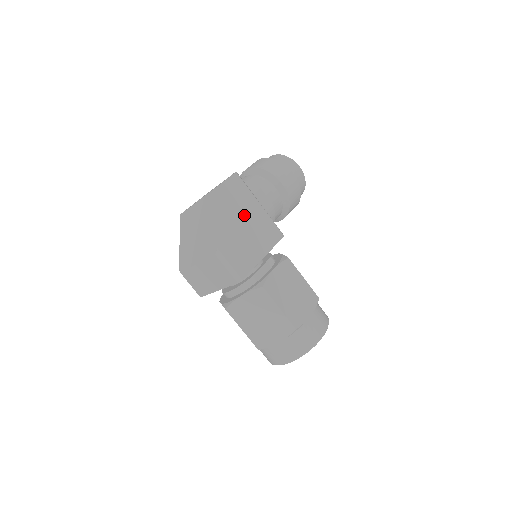
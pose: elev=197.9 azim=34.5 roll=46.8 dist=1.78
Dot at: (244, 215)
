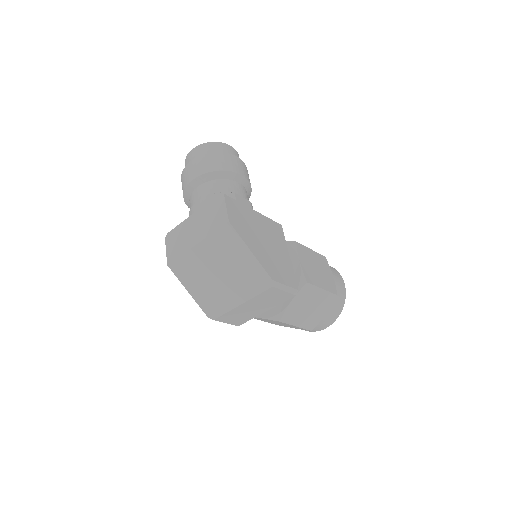
Dot at: (257, 231)
